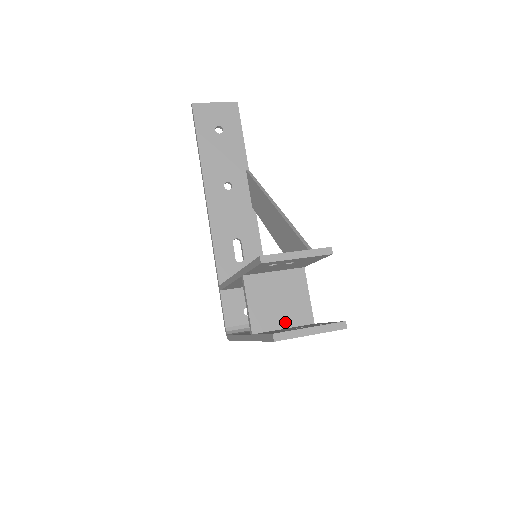
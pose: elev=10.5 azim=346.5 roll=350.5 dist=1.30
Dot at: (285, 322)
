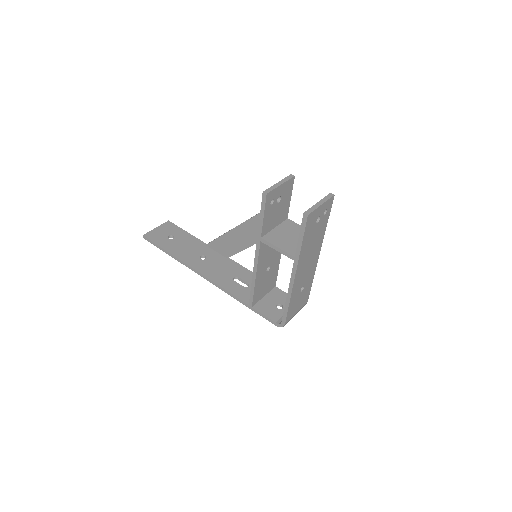
Dot at: occluded
